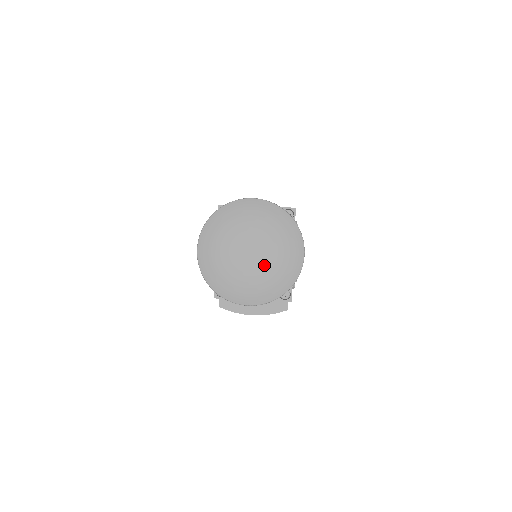
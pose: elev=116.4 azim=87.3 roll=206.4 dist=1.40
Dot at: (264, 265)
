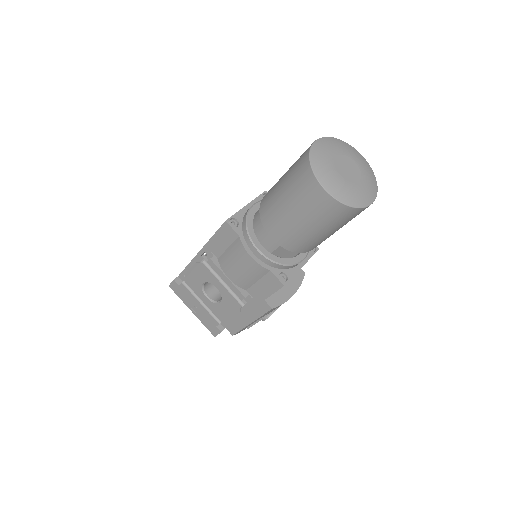
Dot at: (359, 171)
